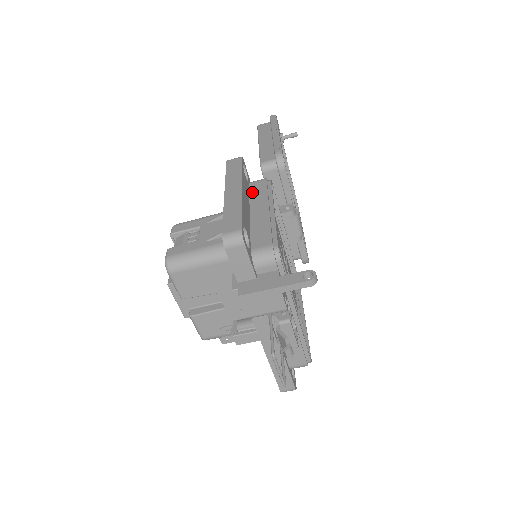
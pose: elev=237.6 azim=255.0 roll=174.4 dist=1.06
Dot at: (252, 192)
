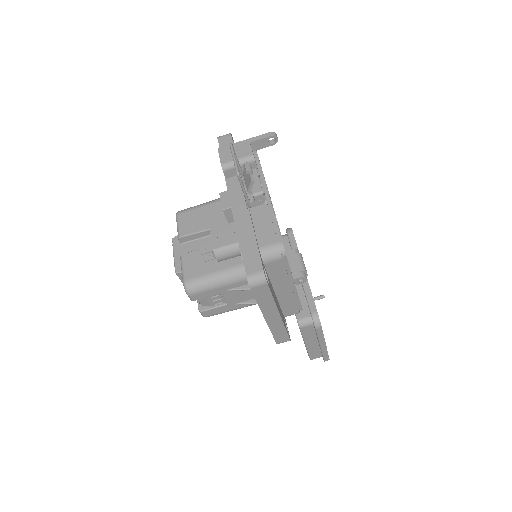
Dot at: occluded
